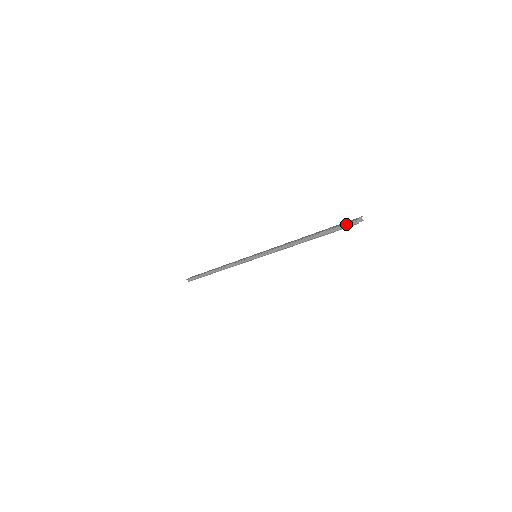
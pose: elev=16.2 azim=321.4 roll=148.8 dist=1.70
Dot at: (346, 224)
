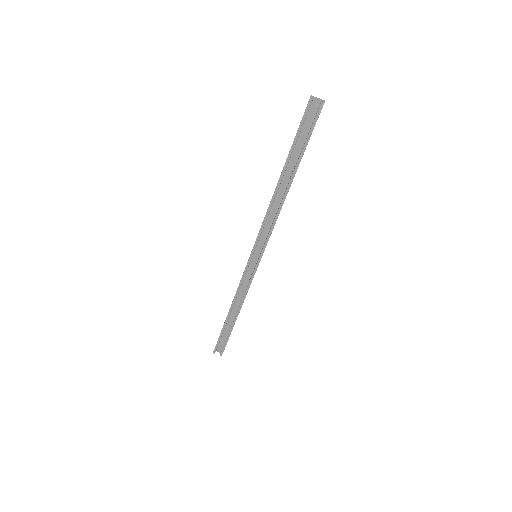
Dot at: (306, 114)
